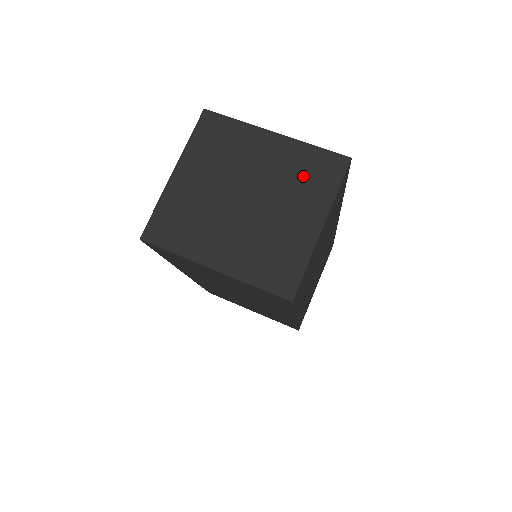
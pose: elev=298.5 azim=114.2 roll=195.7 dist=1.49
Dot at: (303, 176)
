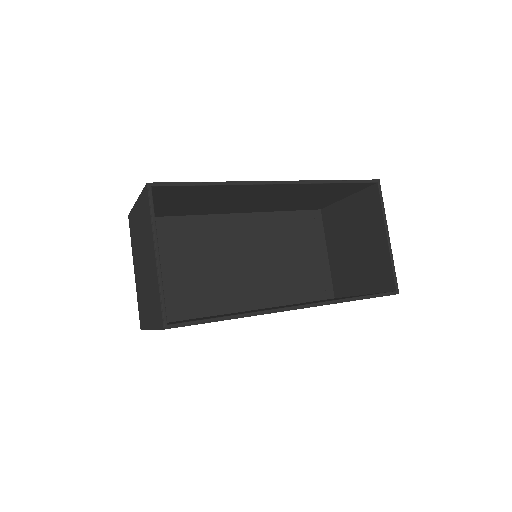
Dot at: (154, 297)
